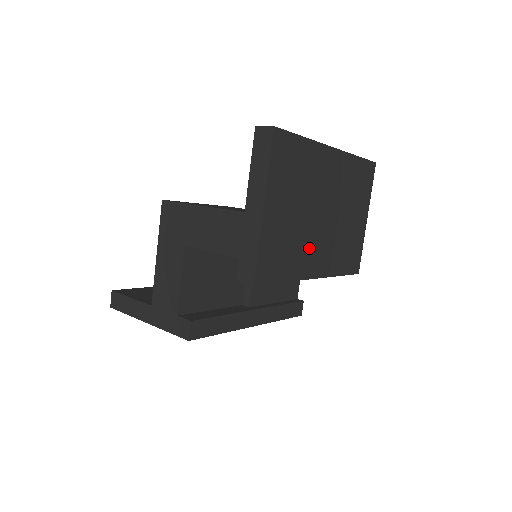
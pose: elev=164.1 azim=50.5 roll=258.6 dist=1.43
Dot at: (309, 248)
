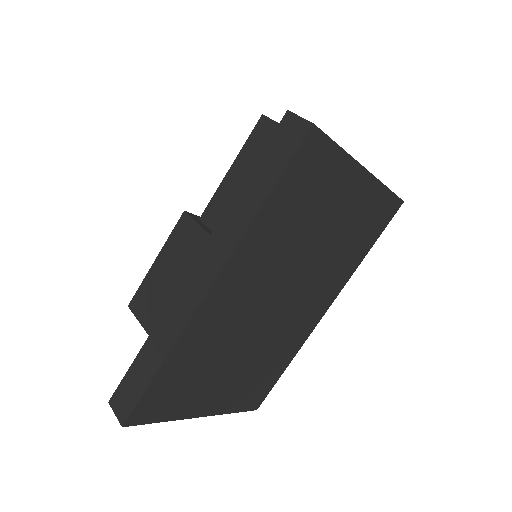
Dot at: (290, 329)
